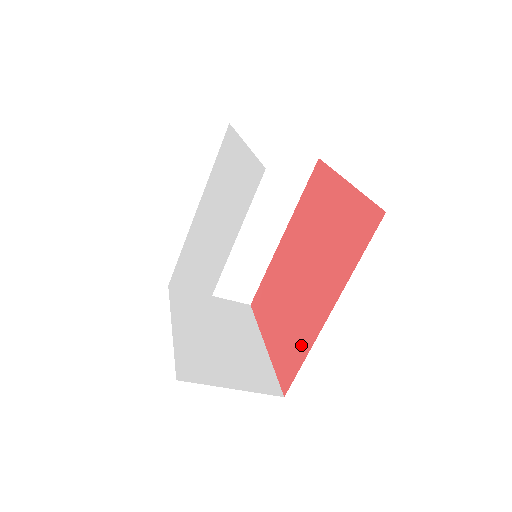
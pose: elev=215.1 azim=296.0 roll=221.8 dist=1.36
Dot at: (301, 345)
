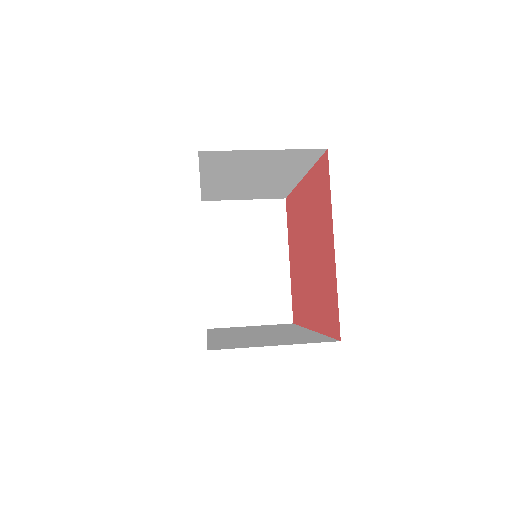
Dot at: (300, 312)
